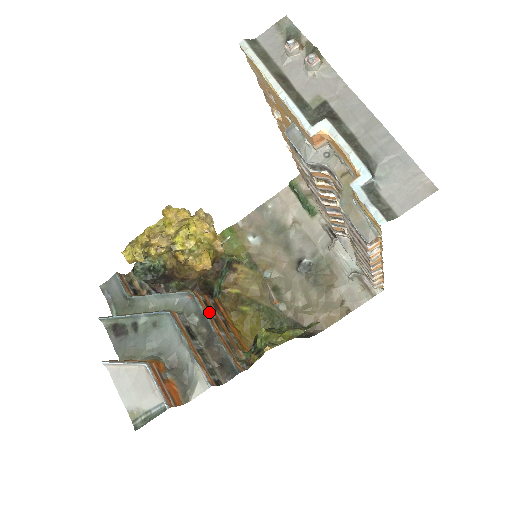
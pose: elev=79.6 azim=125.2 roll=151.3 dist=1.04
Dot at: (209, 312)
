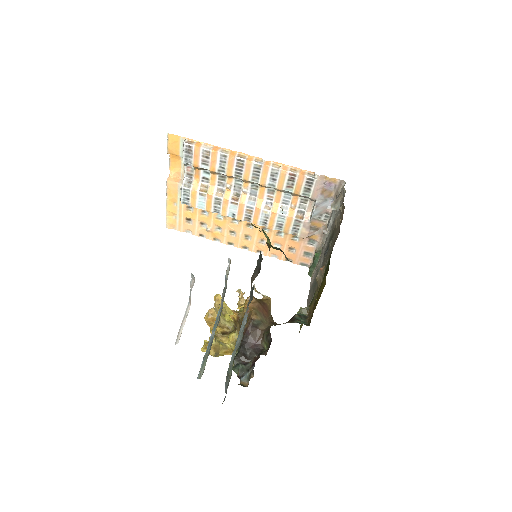
Dot at: occluded
